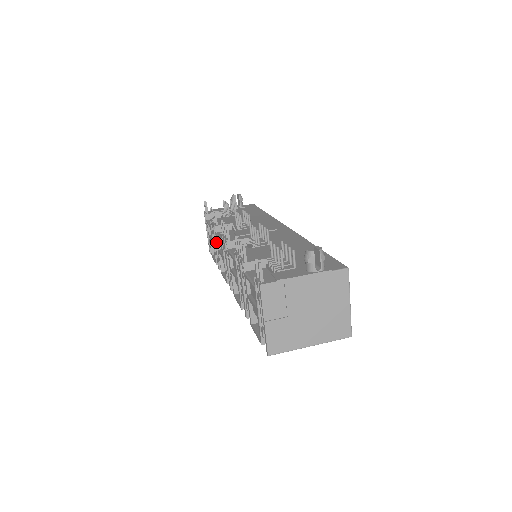
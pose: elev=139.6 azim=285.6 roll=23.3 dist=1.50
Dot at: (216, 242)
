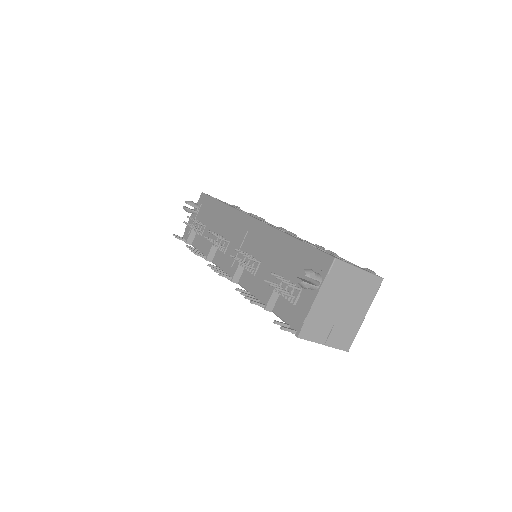
Dot at: occluded
